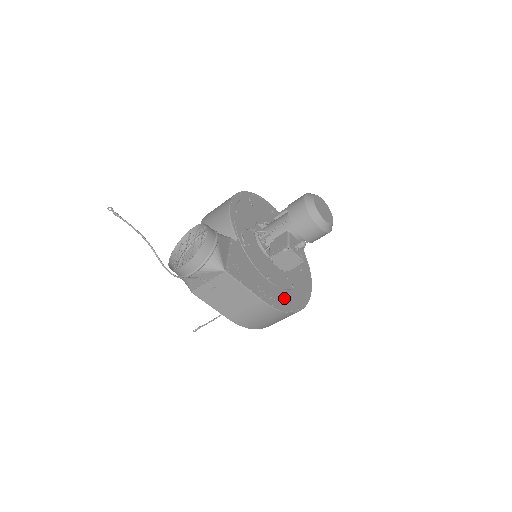
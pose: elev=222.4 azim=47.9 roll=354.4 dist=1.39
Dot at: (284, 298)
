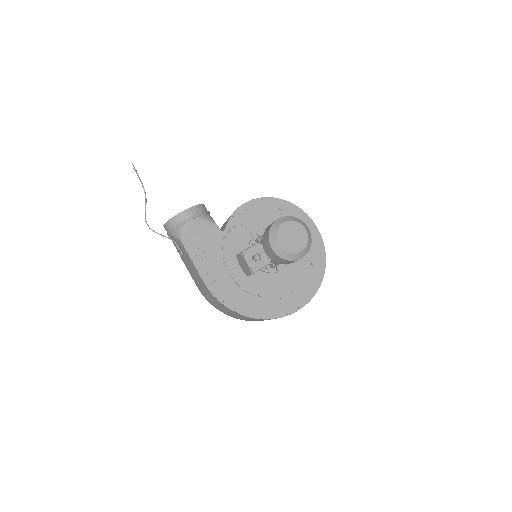
Dot at: (237, 297)
